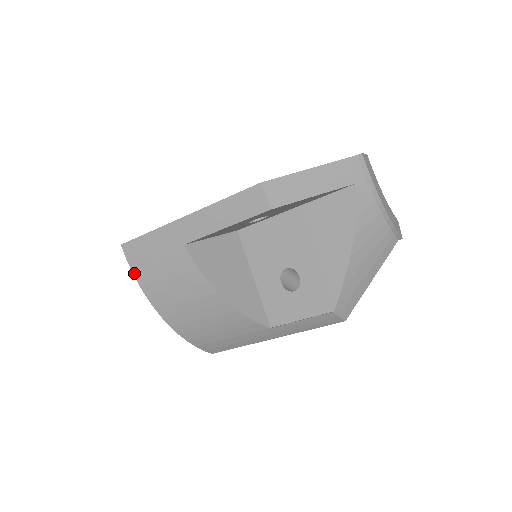
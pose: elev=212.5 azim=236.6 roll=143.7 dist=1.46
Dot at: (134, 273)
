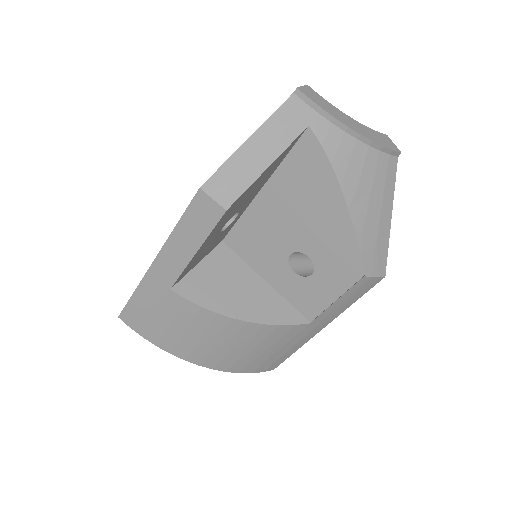
Dot at: (146, 338)
